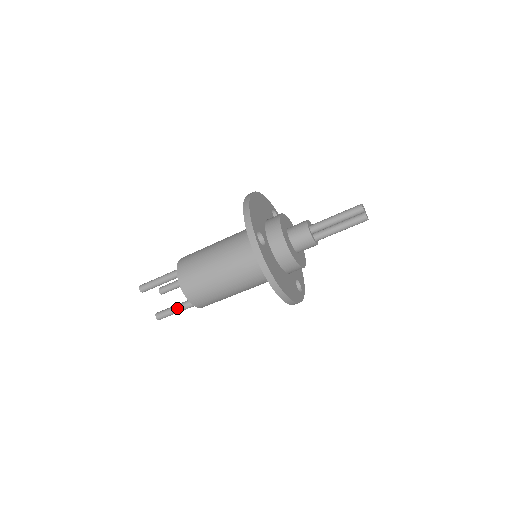
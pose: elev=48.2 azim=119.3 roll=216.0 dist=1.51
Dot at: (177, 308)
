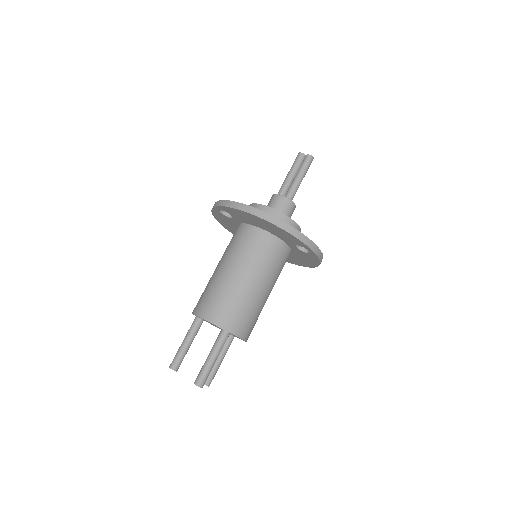
Dot at: (209, 354)
